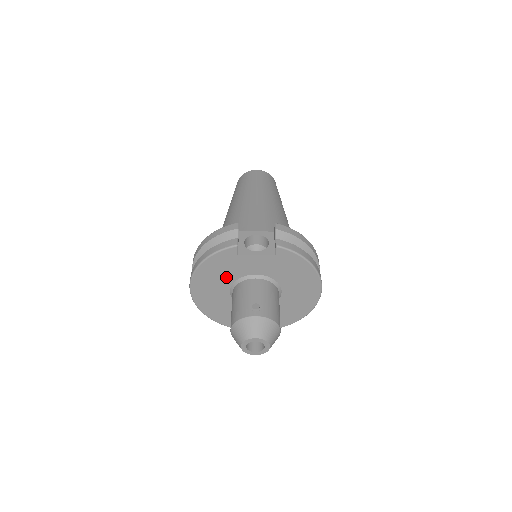
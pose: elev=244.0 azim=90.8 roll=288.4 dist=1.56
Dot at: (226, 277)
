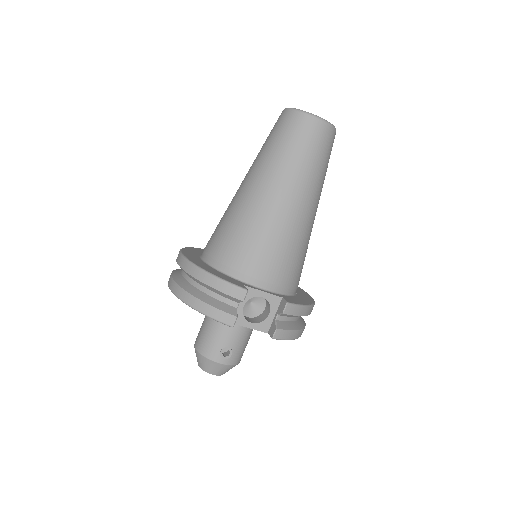
Dot at: occluded
